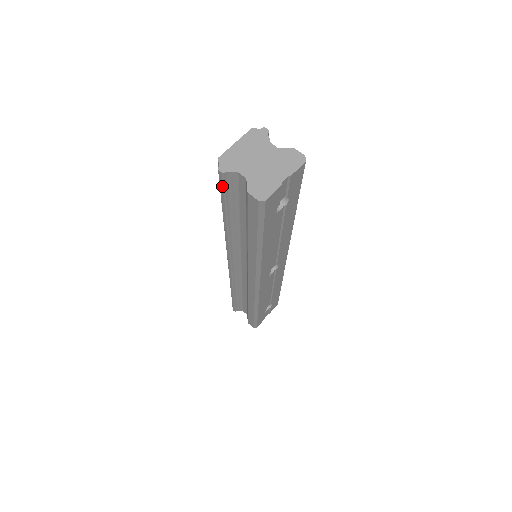
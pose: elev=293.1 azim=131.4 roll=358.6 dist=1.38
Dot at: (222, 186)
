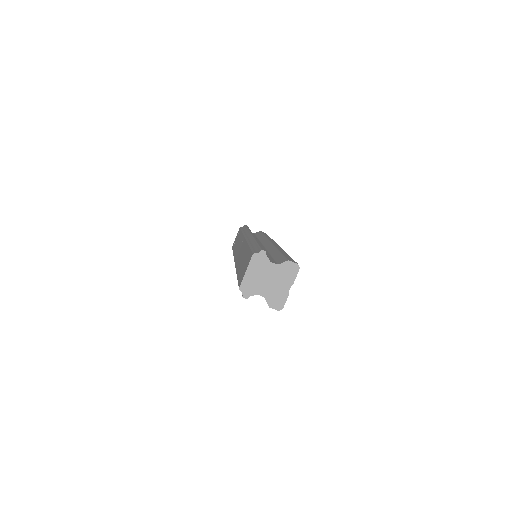
Dot at: occluded
